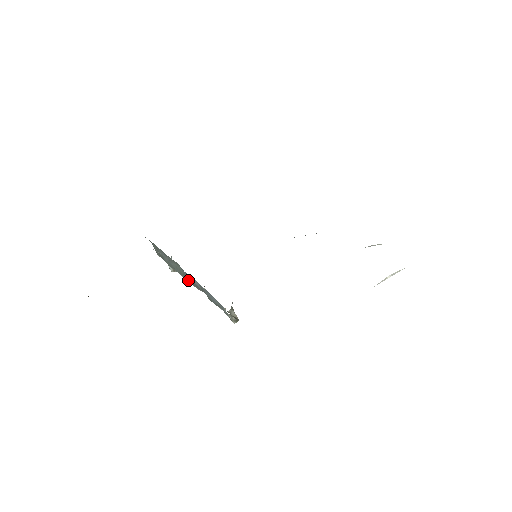
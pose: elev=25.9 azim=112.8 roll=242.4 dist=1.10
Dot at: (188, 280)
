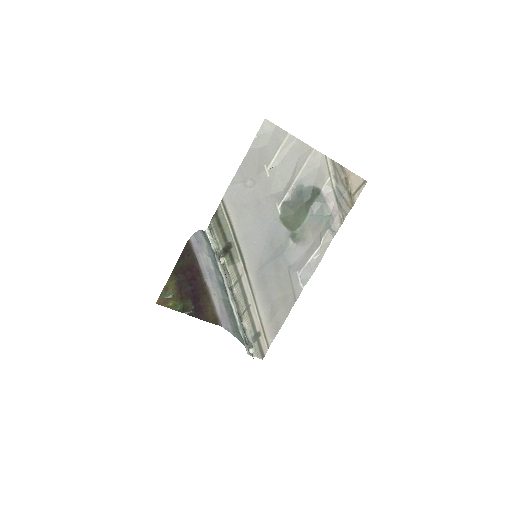
Dot at: (228, 297)
